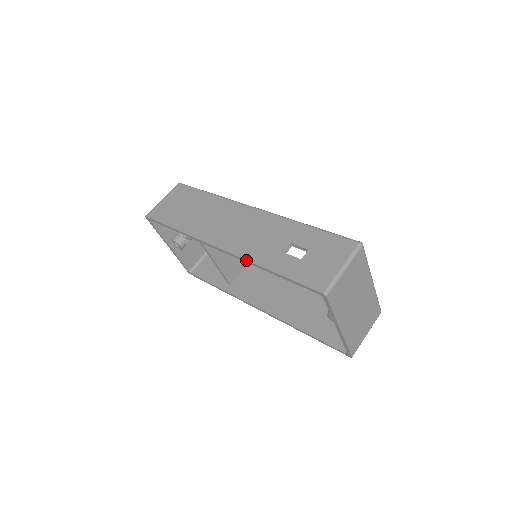
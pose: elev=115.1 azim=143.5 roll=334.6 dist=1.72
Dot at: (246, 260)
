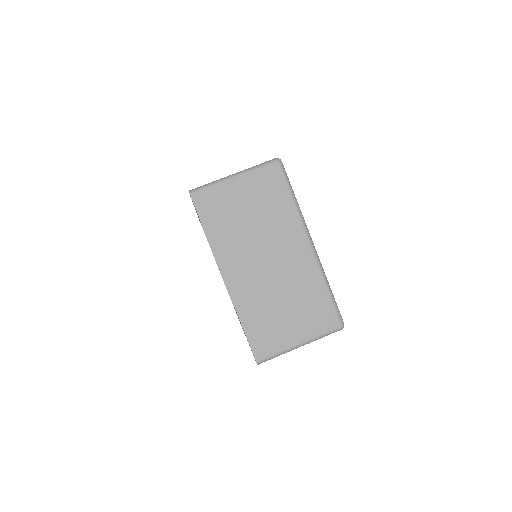
Dot at: occluded
